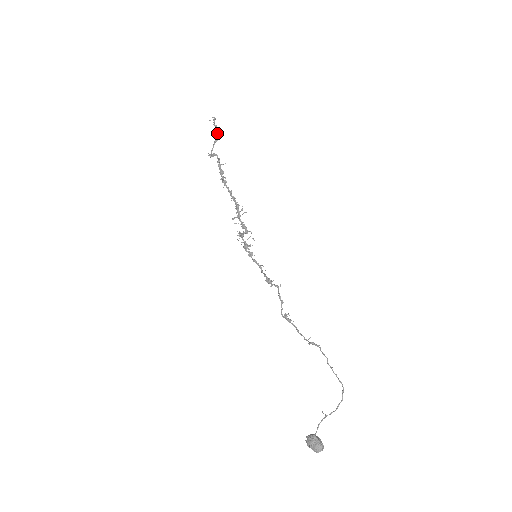
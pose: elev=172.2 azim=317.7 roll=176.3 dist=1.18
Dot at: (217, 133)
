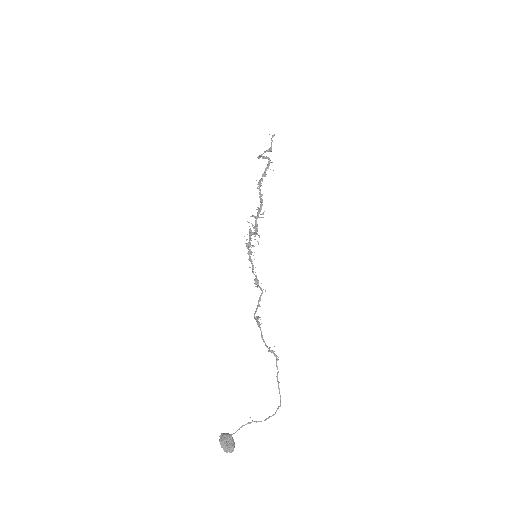
Dot at: (271, 146)
